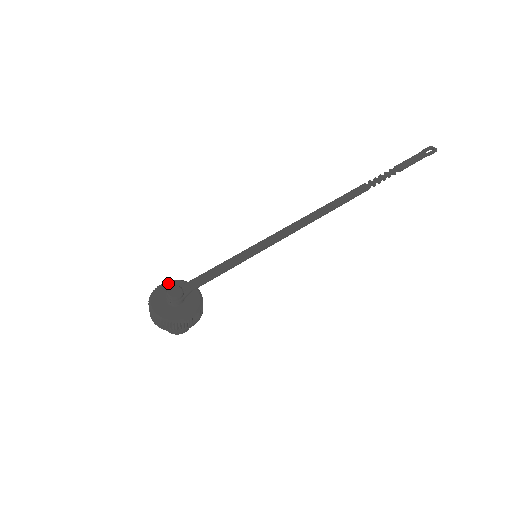
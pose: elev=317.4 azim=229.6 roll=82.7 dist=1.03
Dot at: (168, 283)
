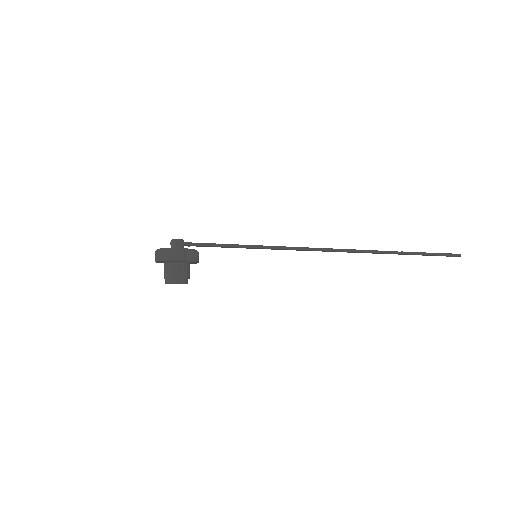
Dot at: occluded
